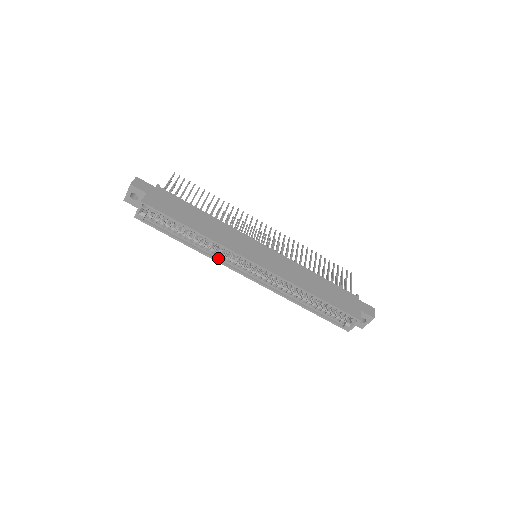
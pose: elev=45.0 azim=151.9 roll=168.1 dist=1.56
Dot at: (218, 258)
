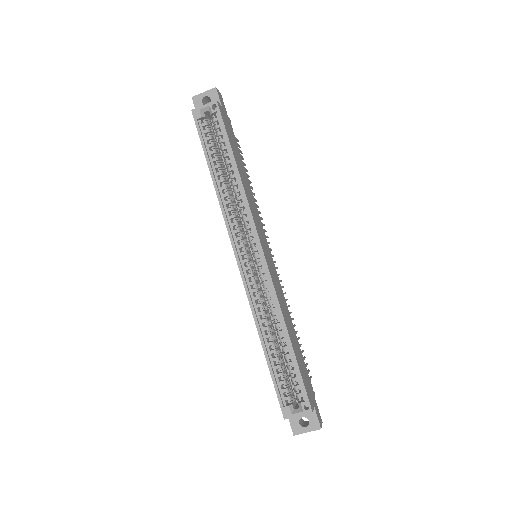
Dot at: (227, 216)
